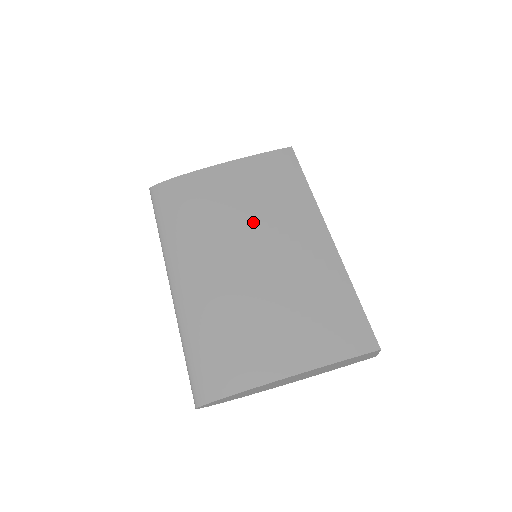
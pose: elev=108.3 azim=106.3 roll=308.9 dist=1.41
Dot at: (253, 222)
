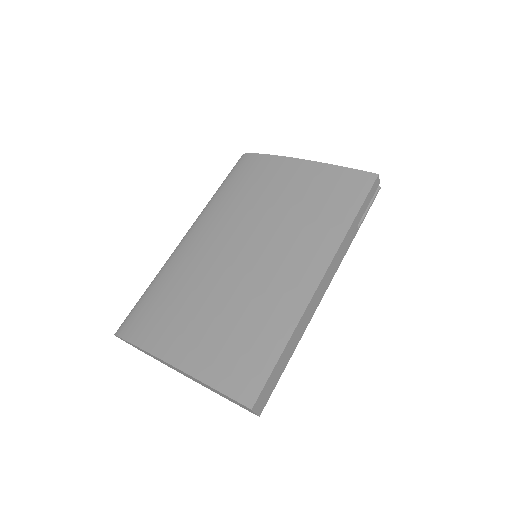
Dot at: (274, 224)
